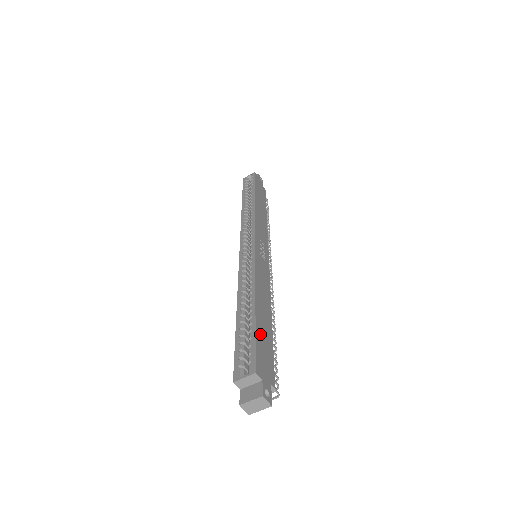
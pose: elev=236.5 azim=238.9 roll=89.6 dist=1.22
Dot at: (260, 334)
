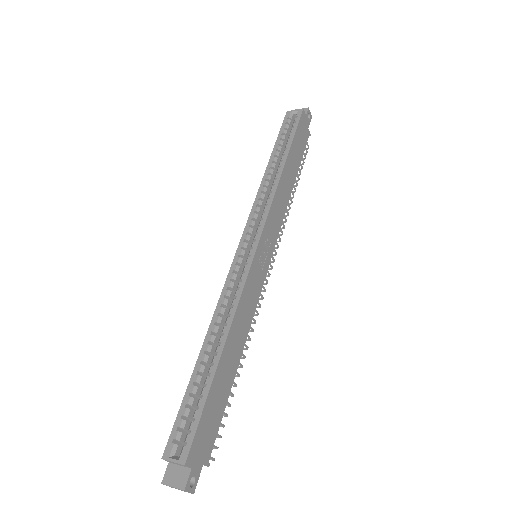
Dot at: (212, 400)
